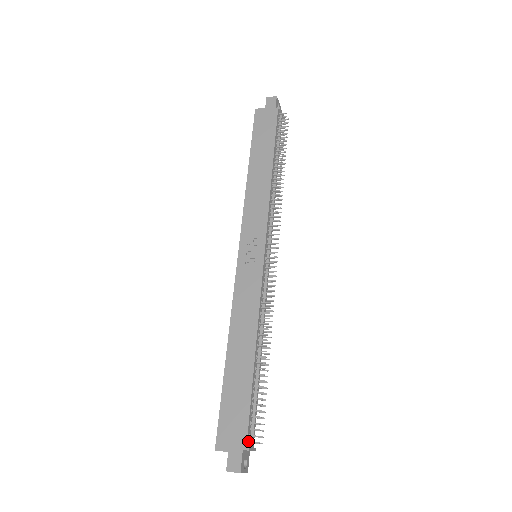
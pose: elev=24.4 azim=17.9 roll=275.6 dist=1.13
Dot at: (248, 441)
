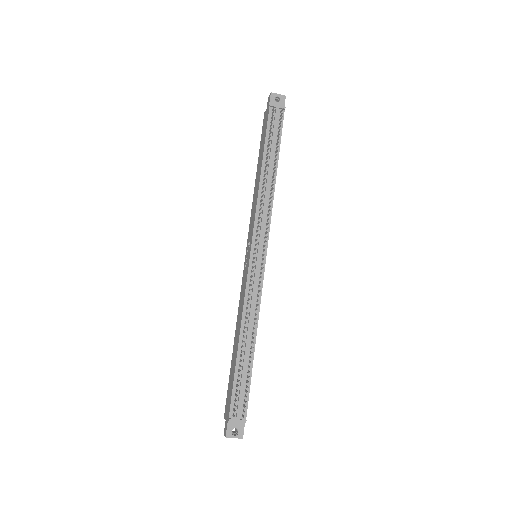
Dot at: (232, 414)
